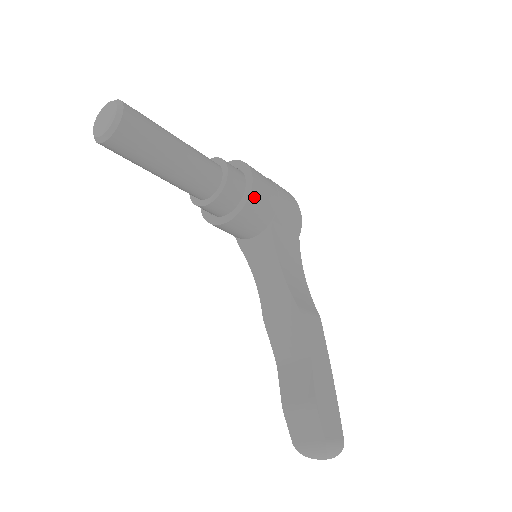
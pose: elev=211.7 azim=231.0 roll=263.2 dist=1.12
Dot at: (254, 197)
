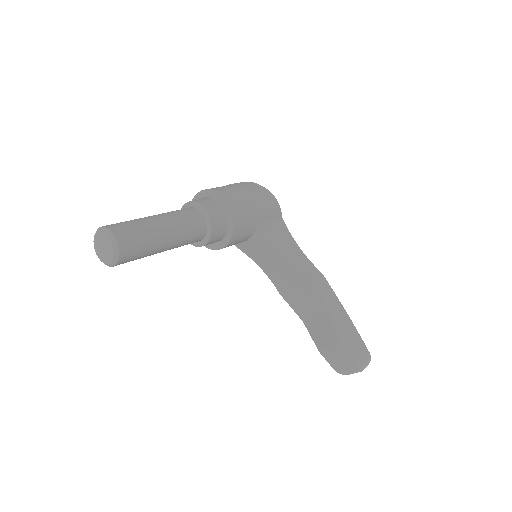
Dot at: (237, 221)
